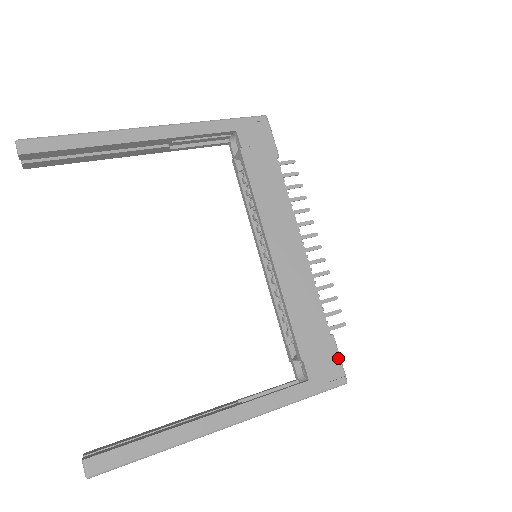
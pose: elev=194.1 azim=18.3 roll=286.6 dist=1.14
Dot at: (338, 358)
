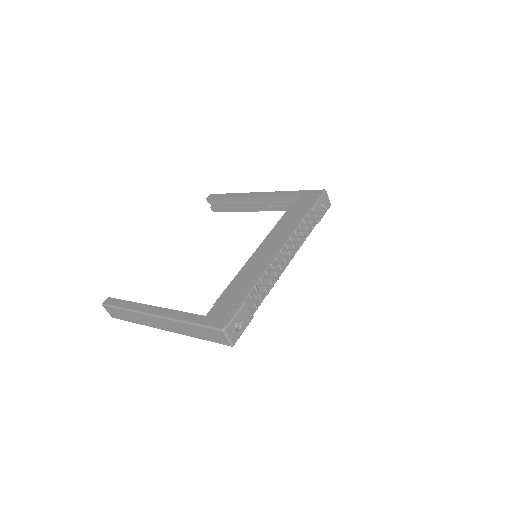
Dot at: (233, 314)
